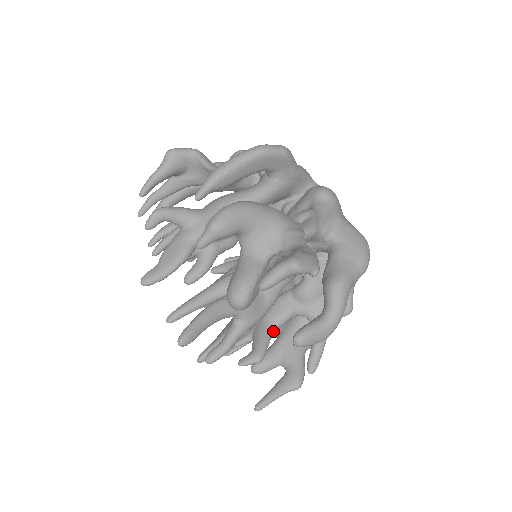
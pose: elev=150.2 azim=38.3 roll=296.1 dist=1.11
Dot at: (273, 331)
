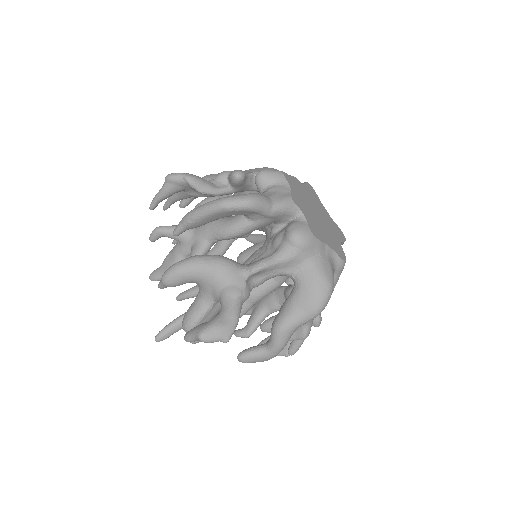
Dot at: (266, 315)
